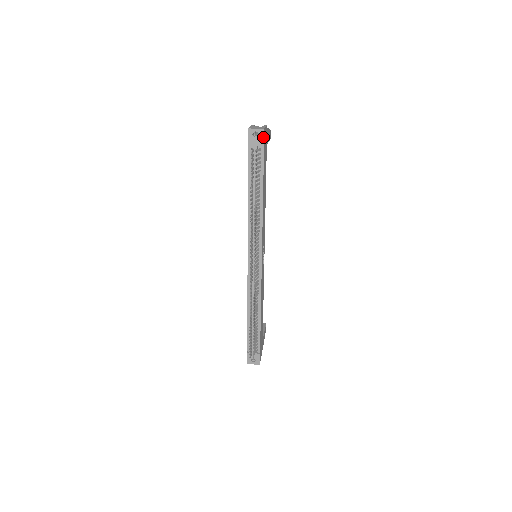
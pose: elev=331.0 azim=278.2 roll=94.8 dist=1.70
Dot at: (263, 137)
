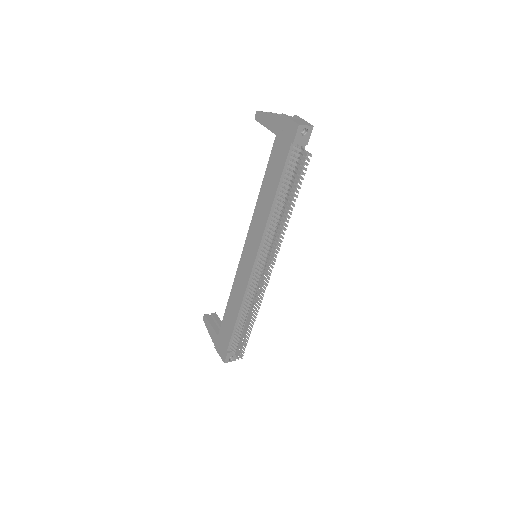
Dot at: (310, 135)
